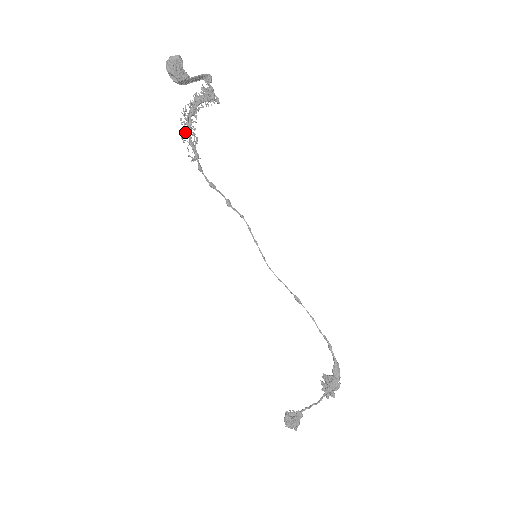
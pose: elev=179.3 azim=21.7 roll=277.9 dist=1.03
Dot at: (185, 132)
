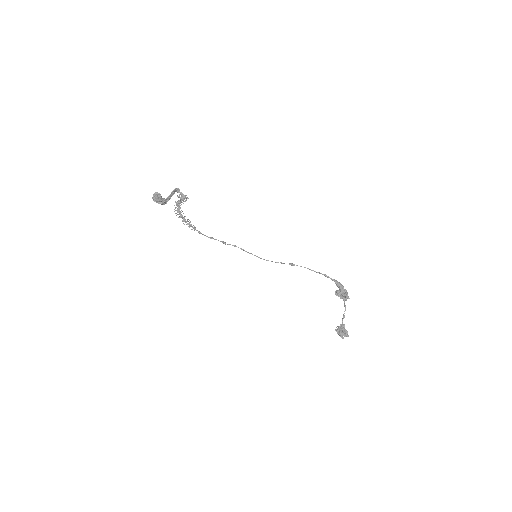
Dot at: (182, 221)
